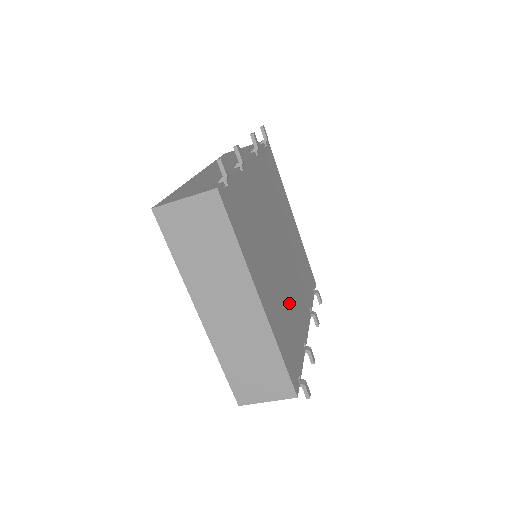
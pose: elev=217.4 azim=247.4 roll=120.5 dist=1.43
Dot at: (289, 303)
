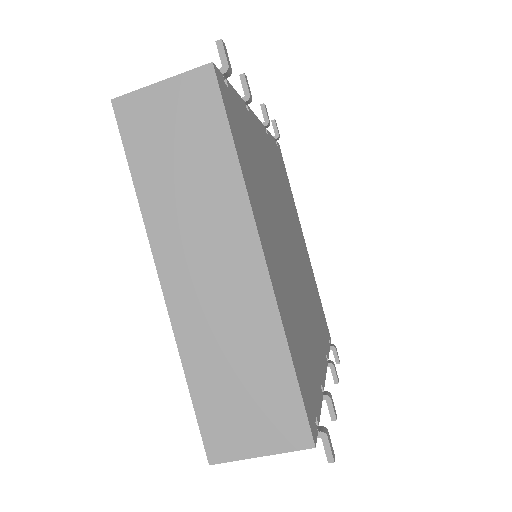
Dot at: (301, 313)
